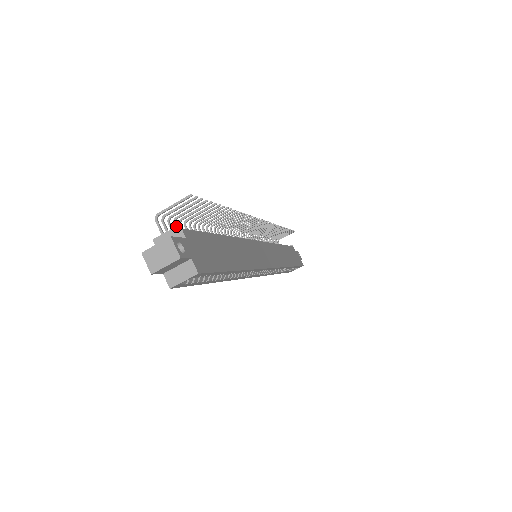
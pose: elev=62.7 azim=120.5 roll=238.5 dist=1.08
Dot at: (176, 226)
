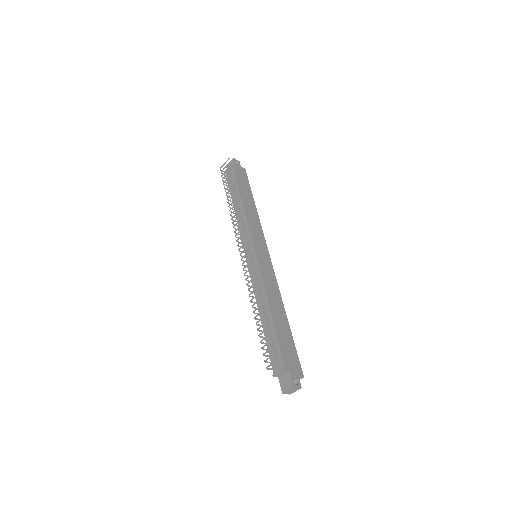
Dot at: (283, 371)
